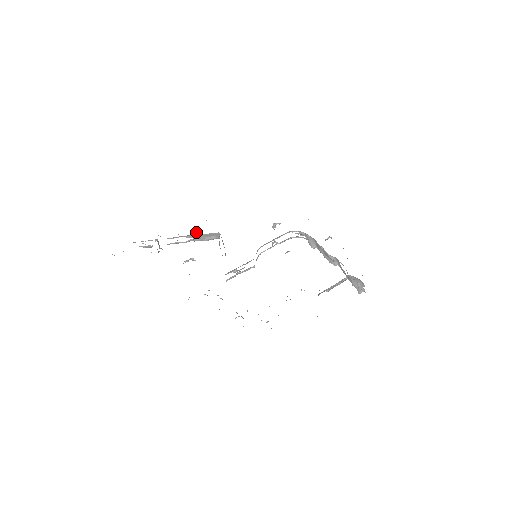
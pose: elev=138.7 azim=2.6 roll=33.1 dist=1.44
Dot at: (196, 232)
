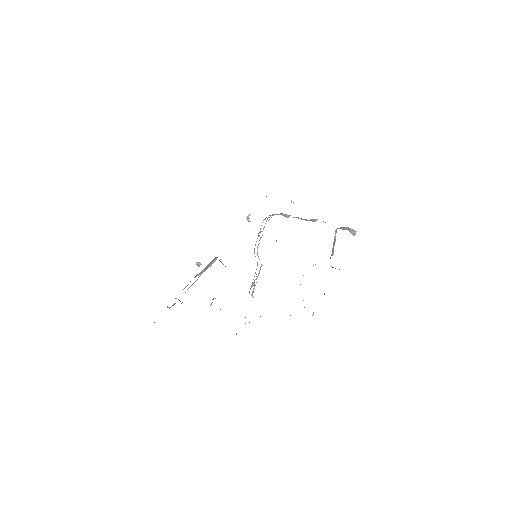
Dot at: (198, 266)
